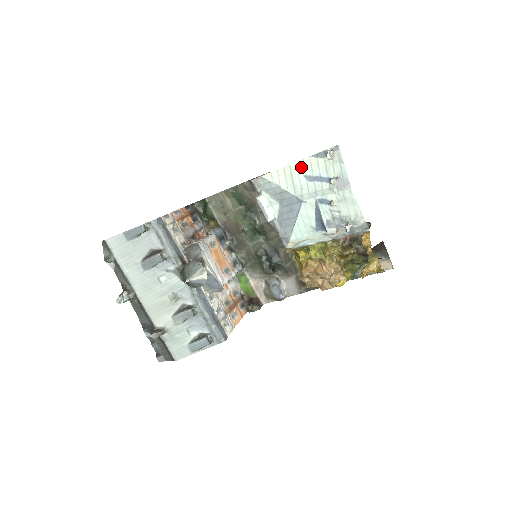
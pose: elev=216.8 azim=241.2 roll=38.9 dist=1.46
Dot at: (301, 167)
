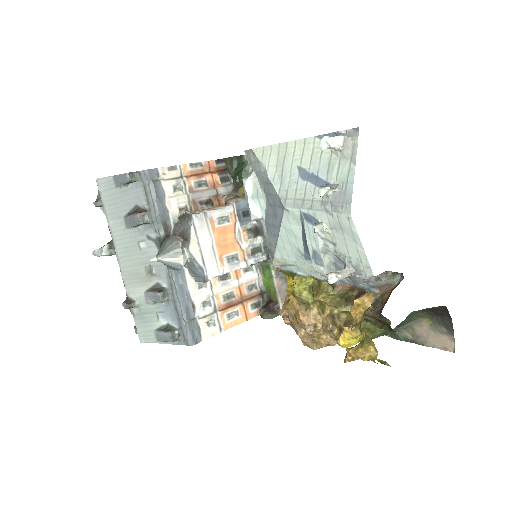
Dot at: (299, 151)
